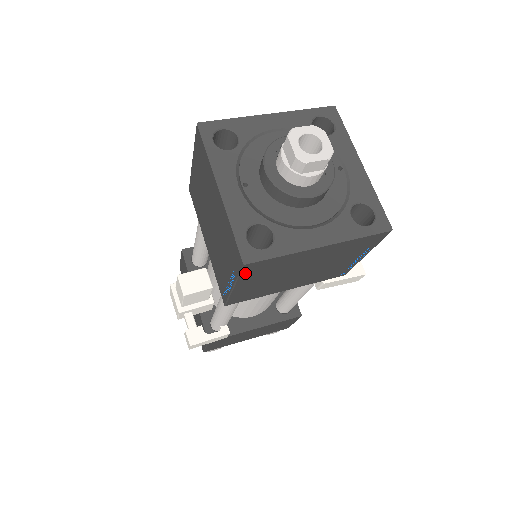
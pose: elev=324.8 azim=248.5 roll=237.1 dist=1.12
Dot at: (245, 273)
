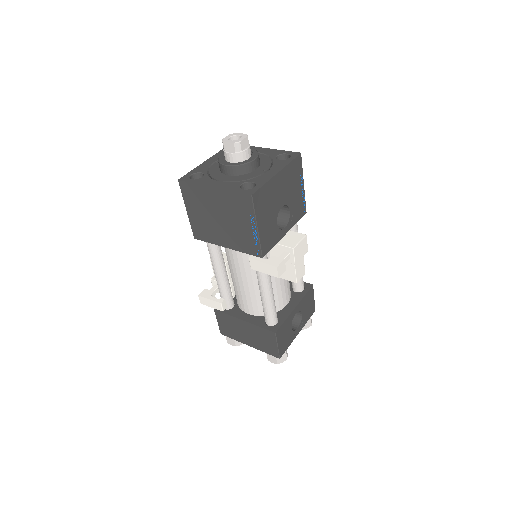
Dot at: (184, 193)
